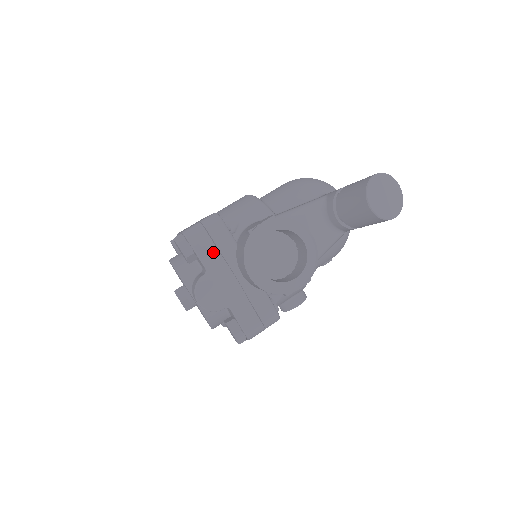
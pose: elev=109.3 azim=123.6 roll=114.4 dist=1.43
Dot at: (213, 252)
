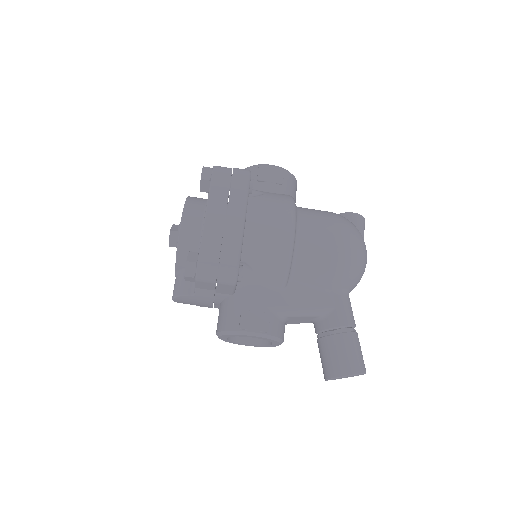
Dot at: (210, 290)
